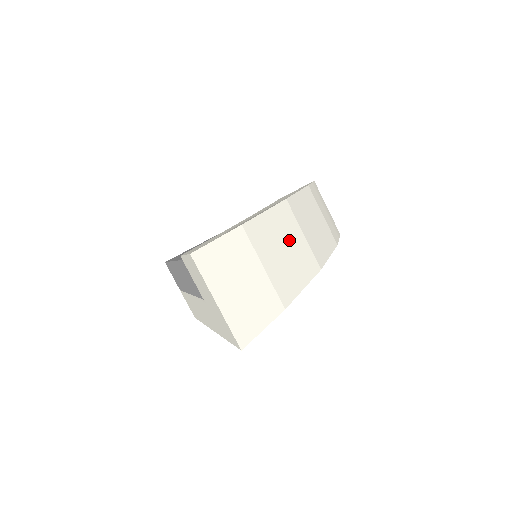
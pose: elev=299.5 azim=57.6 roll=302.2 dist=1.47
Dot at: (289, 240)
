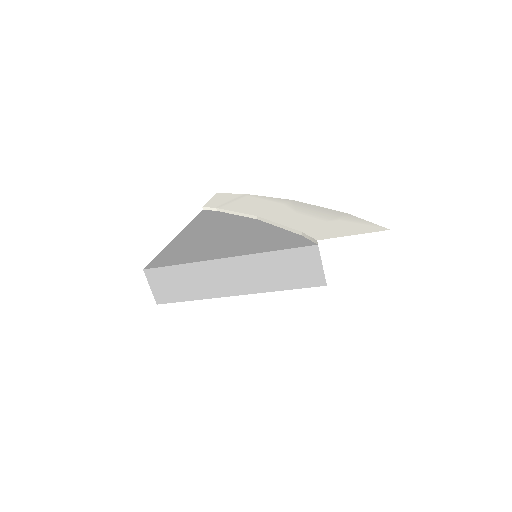
Dot at: occluded
